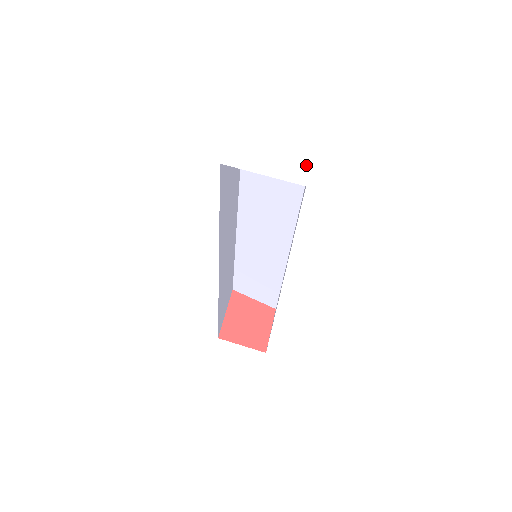
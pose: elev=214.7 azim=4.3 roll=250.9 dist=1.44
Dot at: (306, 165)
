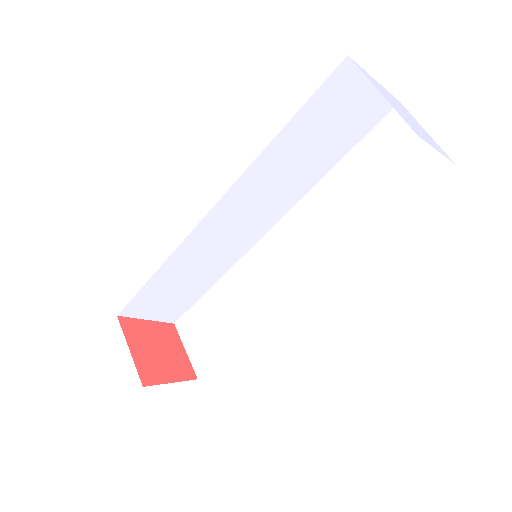
Dot at: (435, 142)
